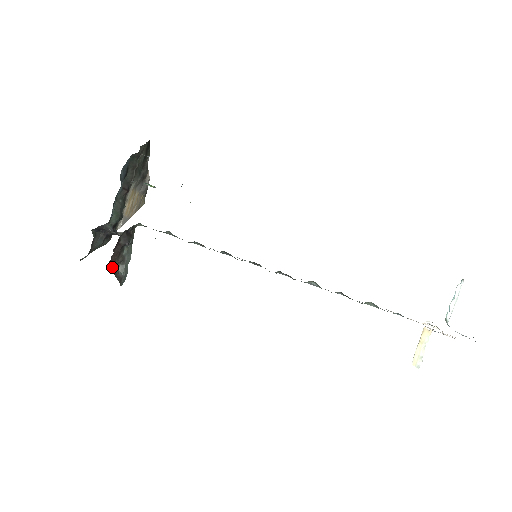
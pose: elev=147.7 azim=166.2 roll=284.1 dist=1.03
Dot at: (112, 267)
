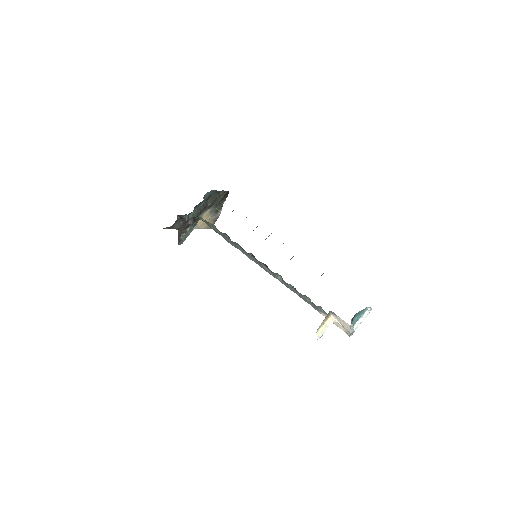
Dot at: (178, 232)
